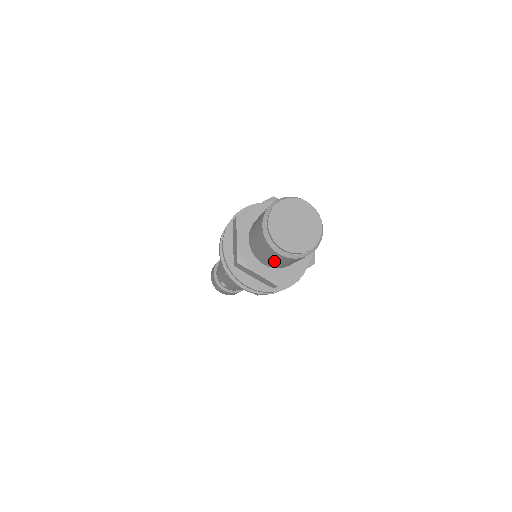
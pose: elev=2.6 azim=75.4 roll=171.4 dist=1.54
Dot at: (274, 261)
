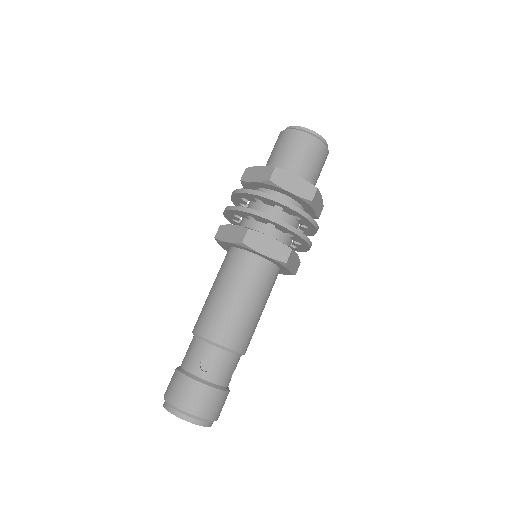
Dot at: (306, 159)
